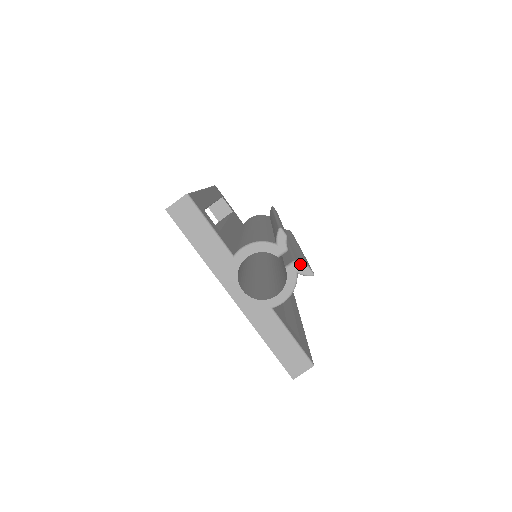
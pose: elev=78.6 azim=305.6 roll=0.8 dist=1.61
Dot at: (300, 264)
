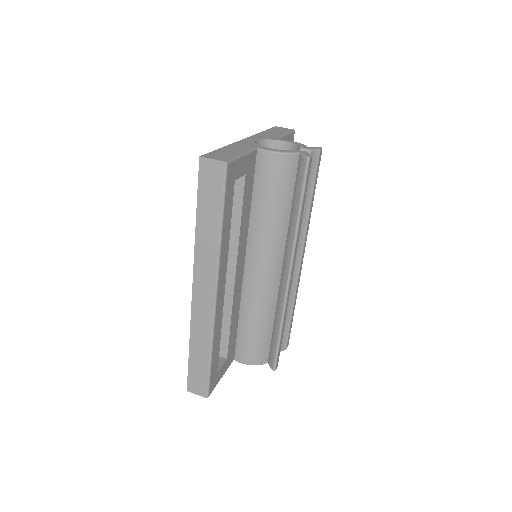
Dot at: occluded
